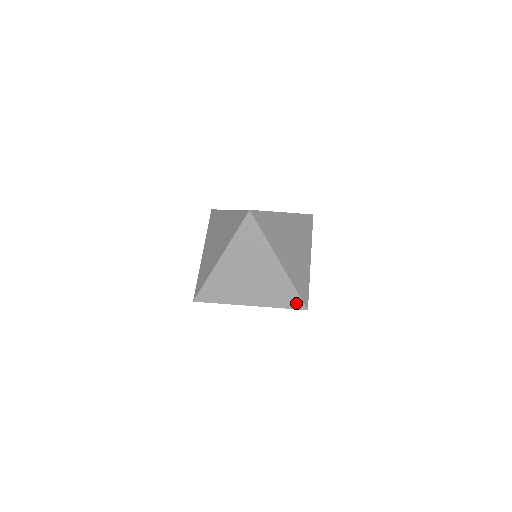
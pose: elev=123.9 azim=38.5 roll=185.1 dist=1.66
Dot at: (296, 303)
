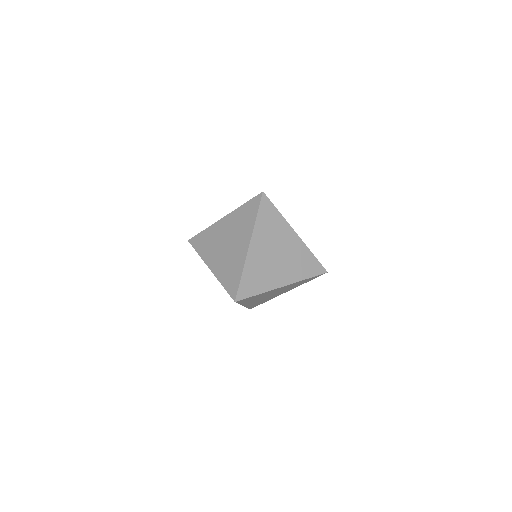
Dot at: (233, 289)
